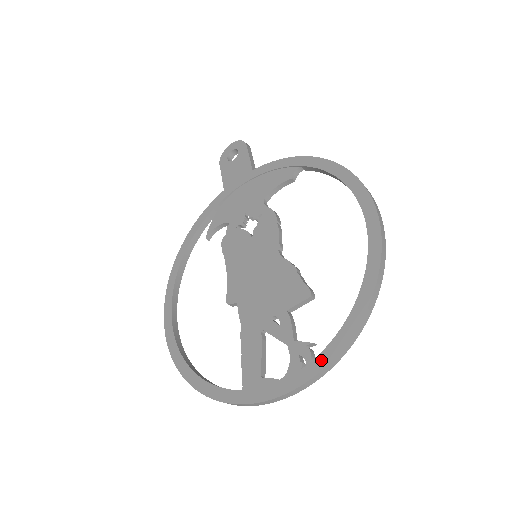
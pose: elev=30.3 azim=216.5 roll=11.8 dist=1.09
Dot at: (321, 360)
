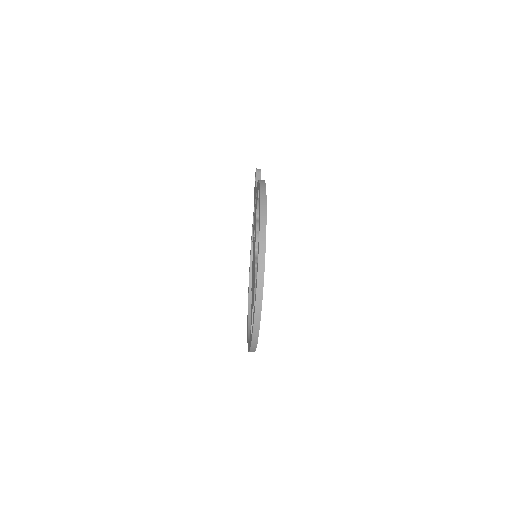
Dot at: occluded
